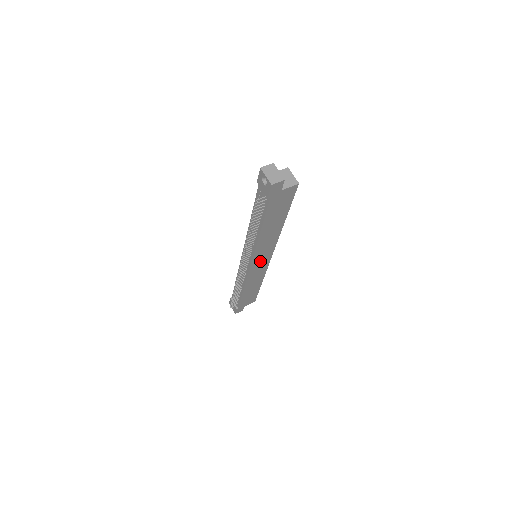
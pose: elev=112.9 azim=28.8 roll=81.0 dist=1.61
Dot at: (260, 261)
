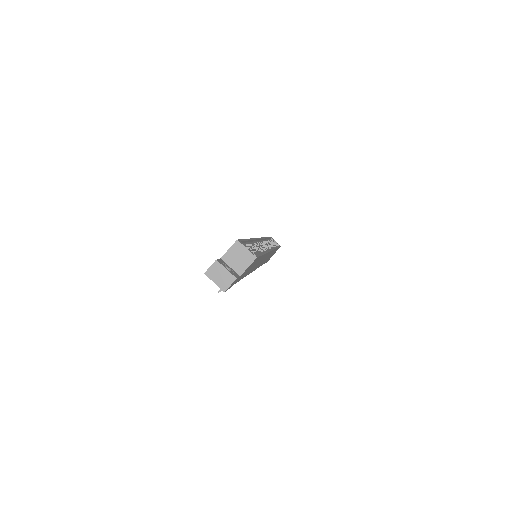
Dot at: (262, 261)
